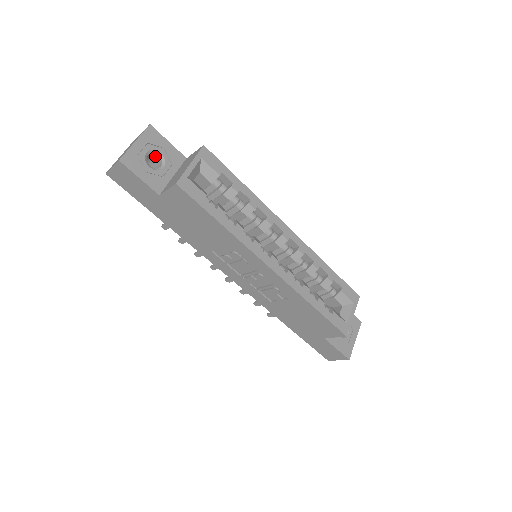
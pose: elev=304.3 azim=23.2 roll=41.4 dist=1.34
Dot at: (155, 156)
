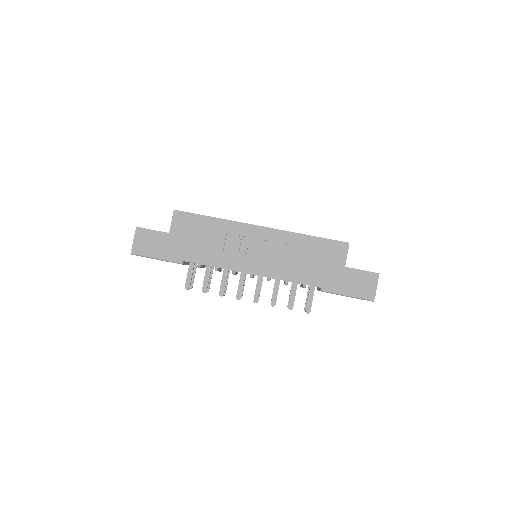
Dot at: occluded
